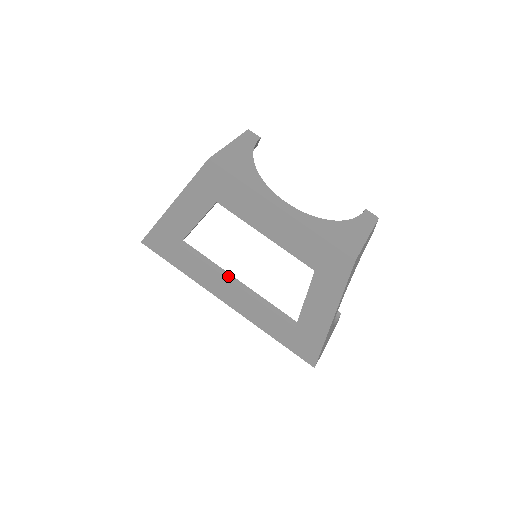
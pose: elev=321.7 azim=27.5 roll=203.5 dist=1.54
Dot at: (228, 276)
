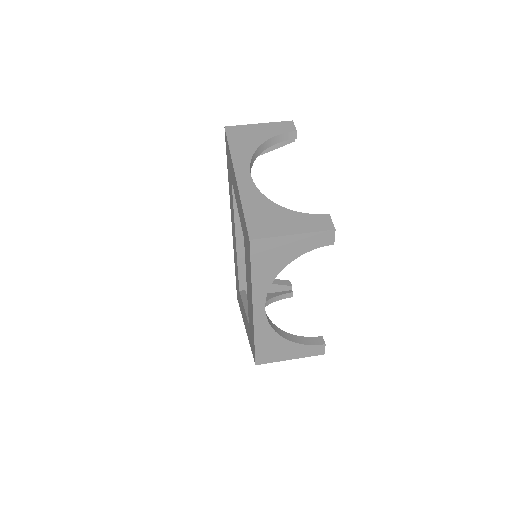
Dot at: (238, 230)
